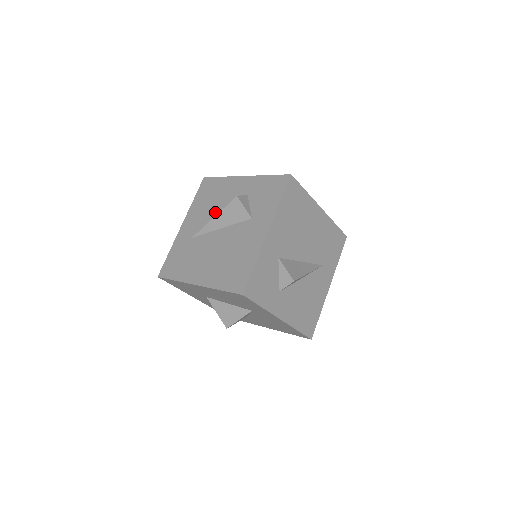
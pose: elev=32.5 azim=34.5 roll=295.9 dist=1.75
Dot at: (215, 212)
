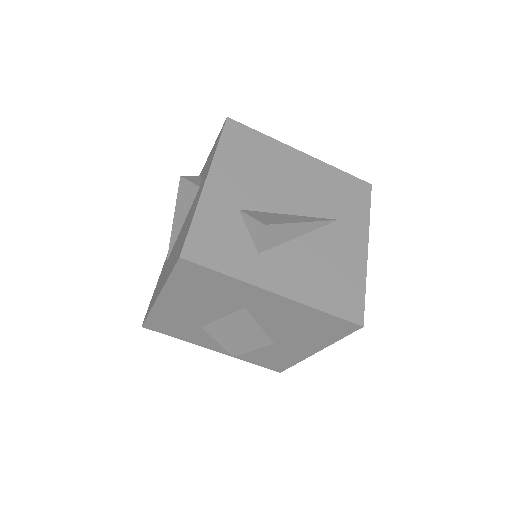
Dot at: occluded
